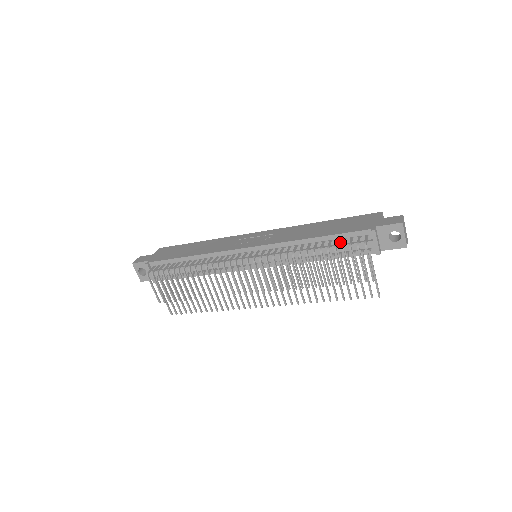
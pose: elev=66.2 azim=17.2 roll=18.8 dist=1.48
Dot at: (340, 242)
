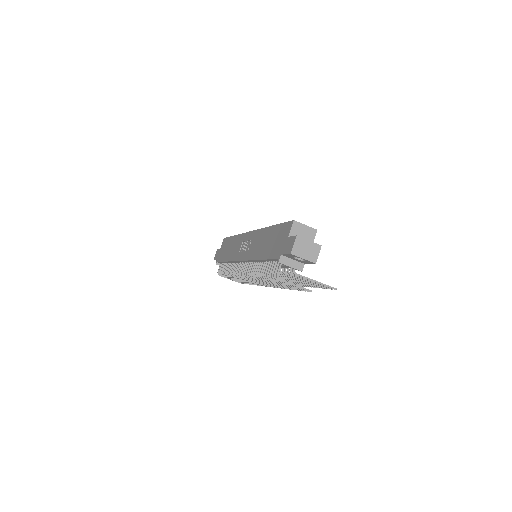
Dot at: occluded
